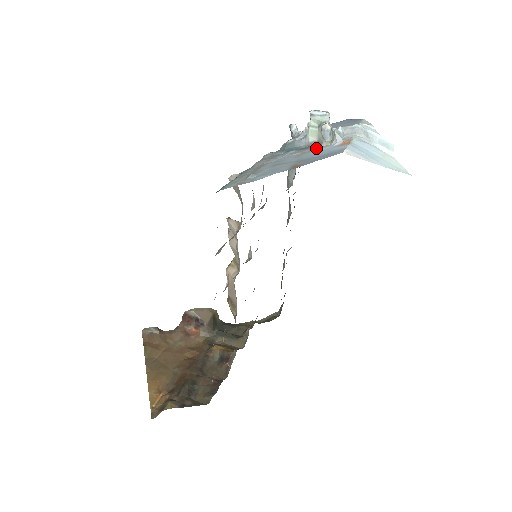
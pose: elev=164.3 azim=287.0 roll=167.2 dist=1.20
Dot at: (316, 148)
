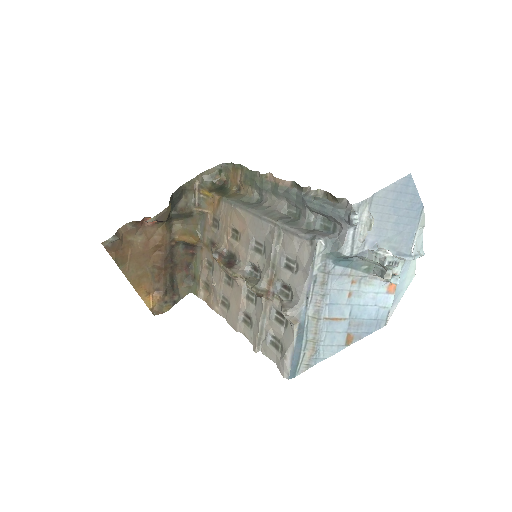
Dot at: (367, 280)
